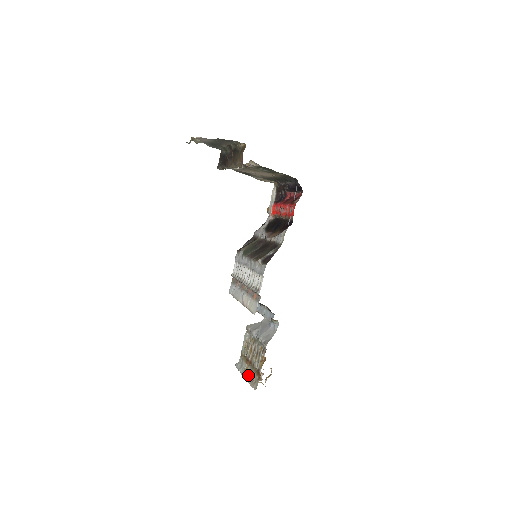
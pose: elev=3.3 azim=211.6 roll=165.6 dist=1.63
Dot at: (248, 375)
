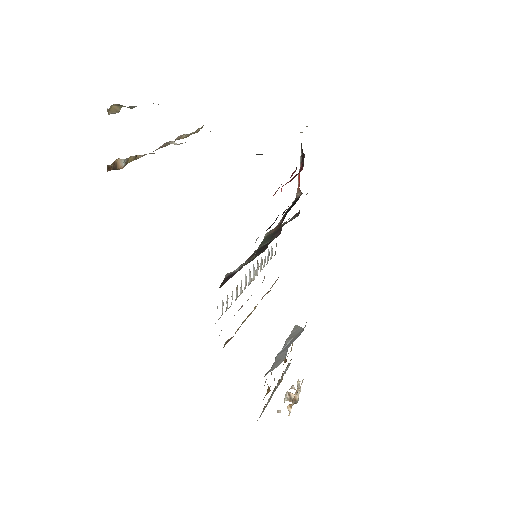
Dot at: (274, 391)
